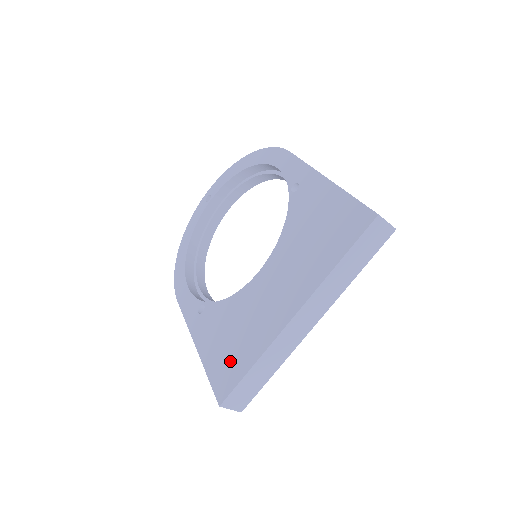
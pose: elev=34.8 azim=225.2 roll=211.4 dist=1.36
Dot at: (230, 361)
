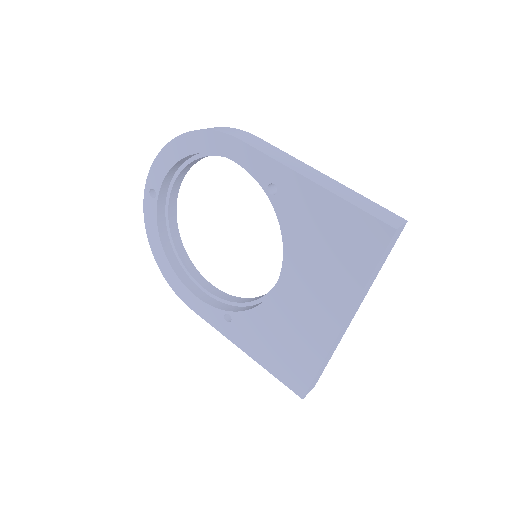
Dot at: (292, 365)
